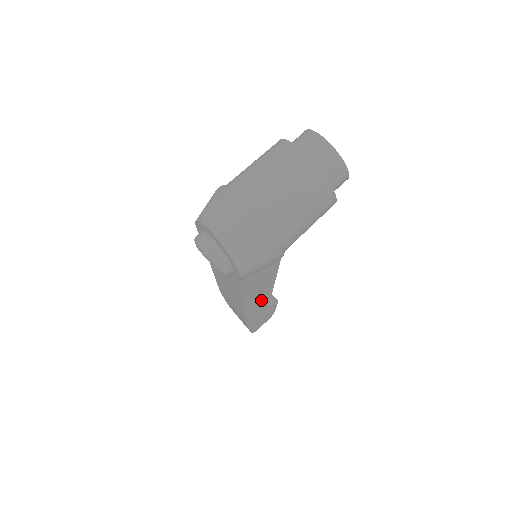
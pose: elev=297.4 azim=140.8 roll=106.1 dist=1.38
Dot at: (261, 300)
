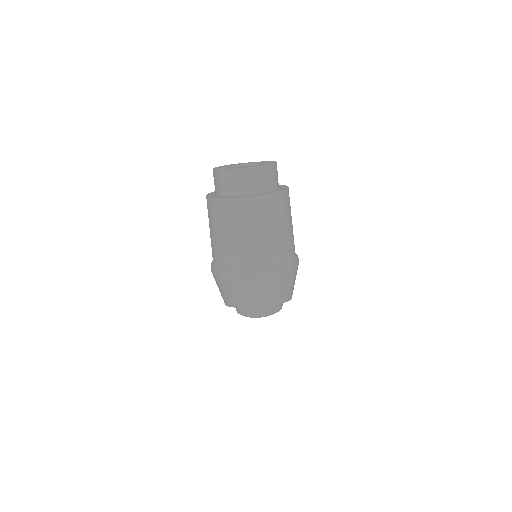
Dot at: occluded
